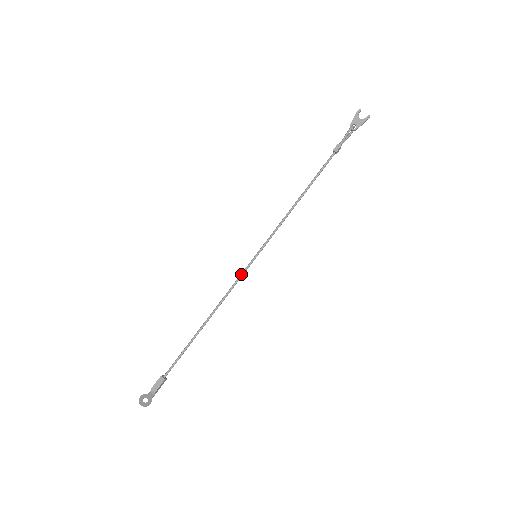
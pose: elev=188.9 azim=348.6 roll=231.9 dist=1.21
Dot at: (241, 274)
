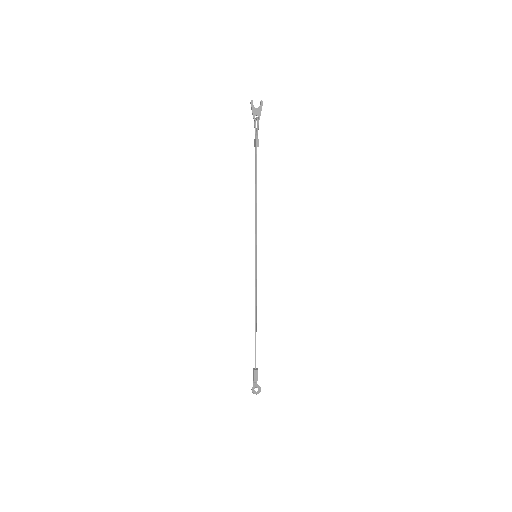
Dot at: (255, 275)
